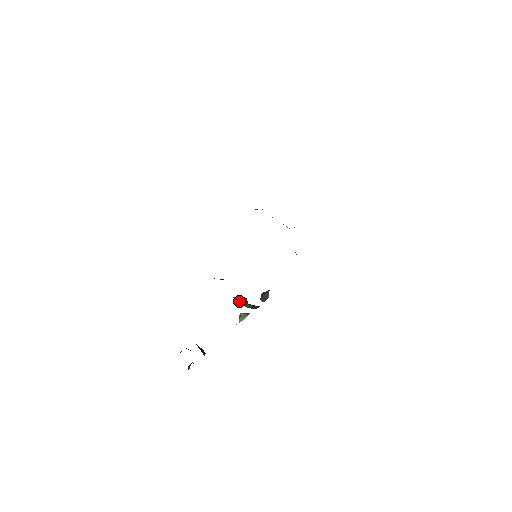
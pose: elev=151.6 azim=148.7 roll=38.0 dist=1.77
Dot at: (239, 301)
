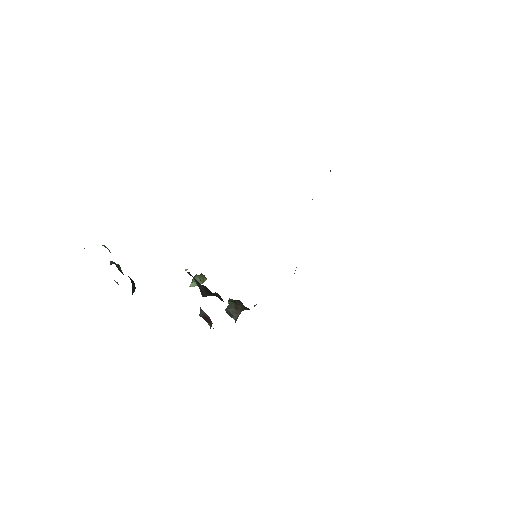
Dot at: (203, 316)
